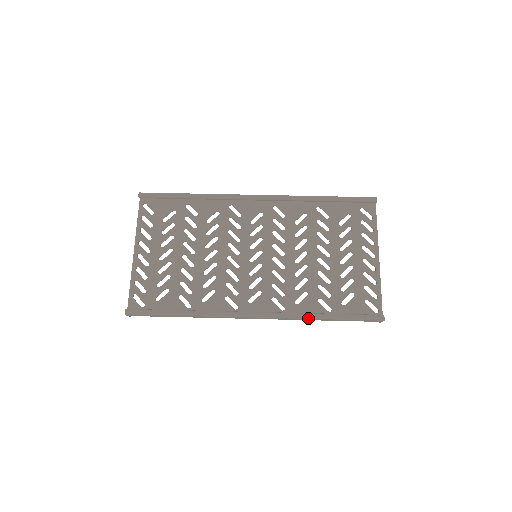
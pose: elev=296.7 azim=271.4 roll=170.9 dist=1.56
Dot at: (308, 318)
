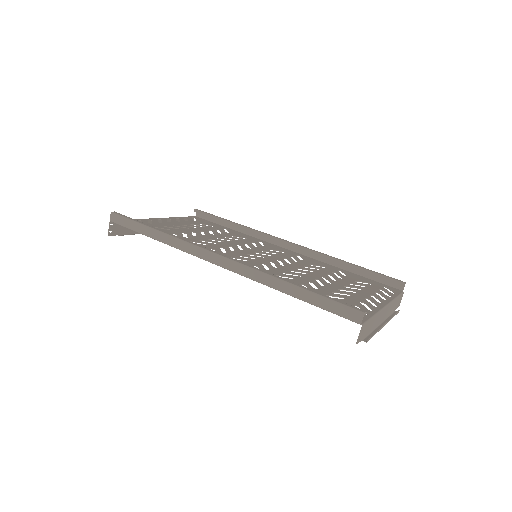
Dot at: (273, 276)
